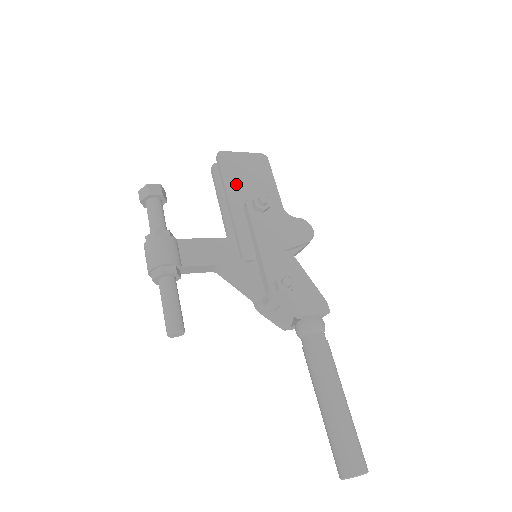
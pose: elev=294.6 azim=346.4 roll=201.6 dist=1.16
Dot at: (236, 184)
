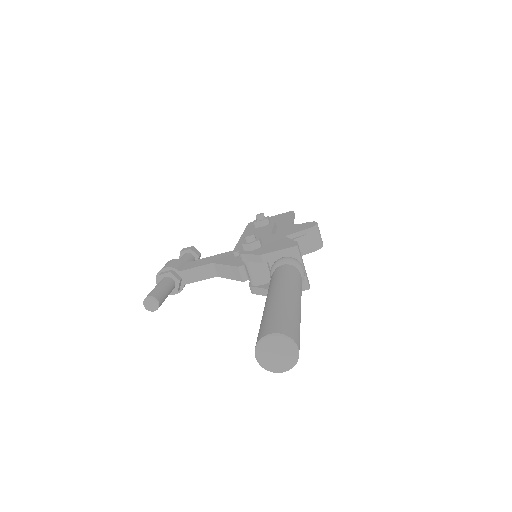
Dot at: occluded
